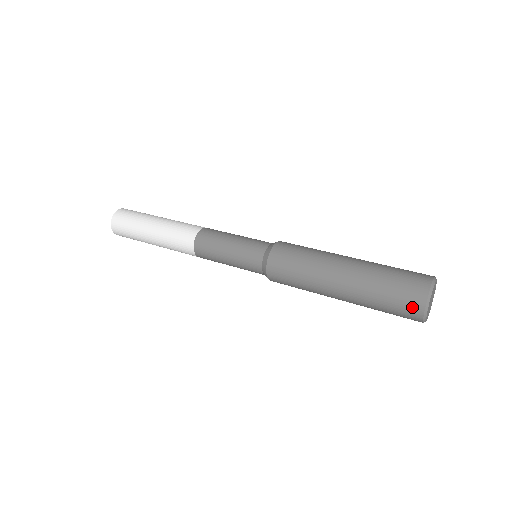
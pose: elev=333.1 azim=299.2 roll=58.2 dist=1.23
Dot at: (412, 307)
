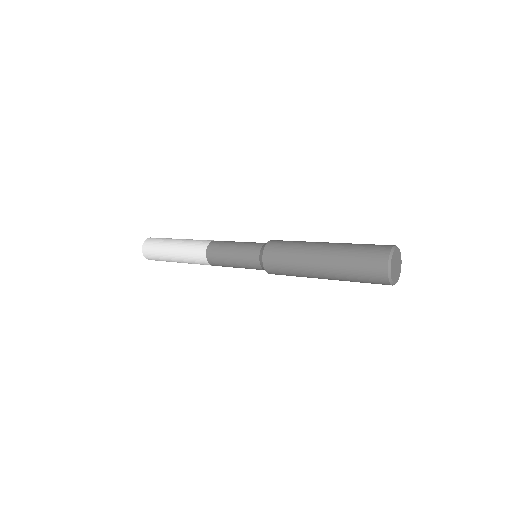
Dot at: (378, 269)
